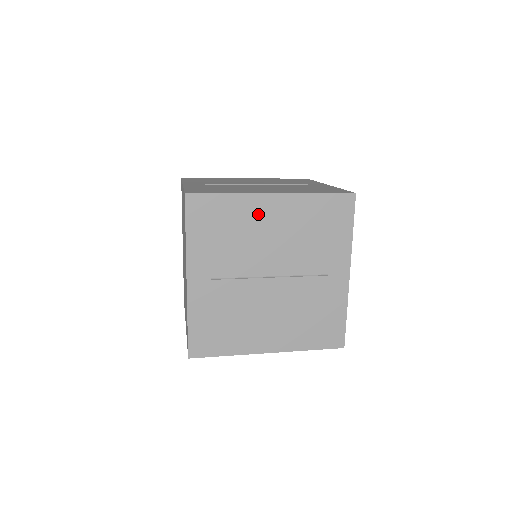
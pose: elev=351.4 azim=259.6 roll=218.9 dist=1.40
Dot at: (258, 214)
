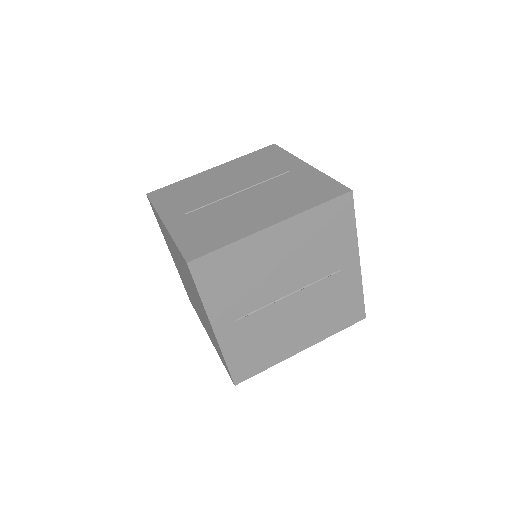
Dot at: (264, 249)
